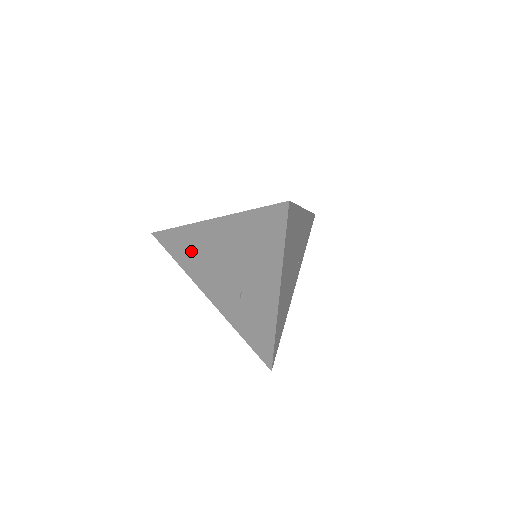
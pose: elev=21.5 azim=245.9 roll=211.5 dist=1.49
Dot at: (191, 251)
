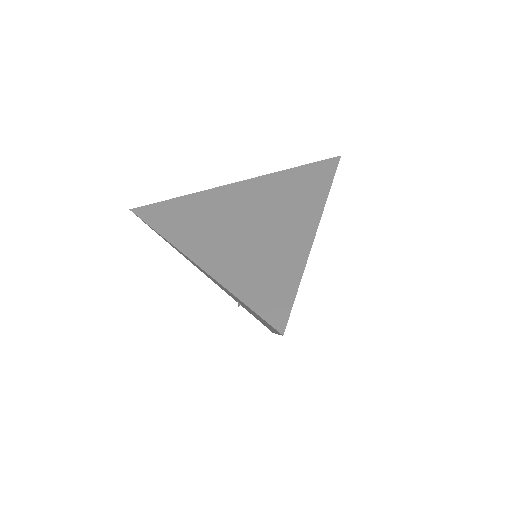
Dot at: occluded
